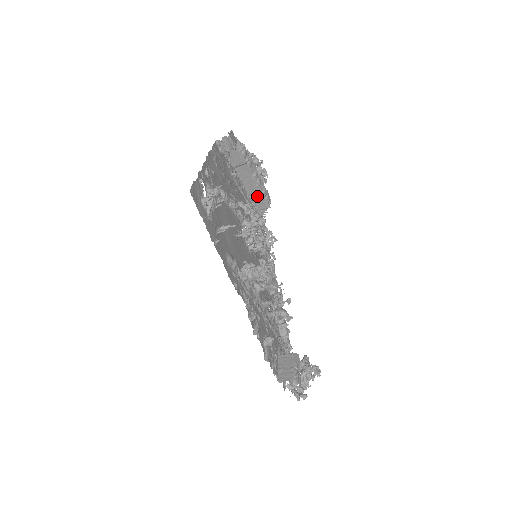
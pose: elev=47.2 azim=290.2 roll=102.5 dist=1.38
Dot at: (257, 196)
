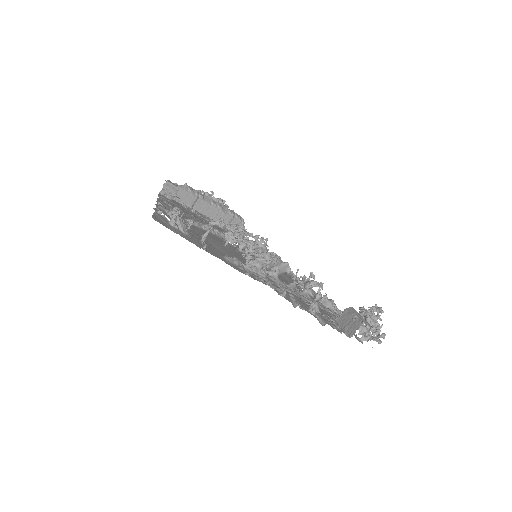
Dot at: (228, 220)
